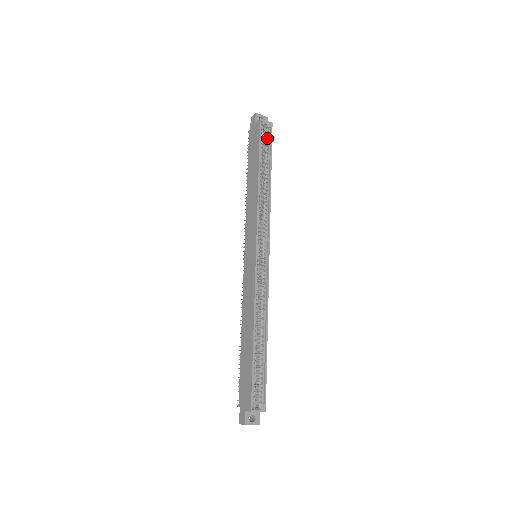
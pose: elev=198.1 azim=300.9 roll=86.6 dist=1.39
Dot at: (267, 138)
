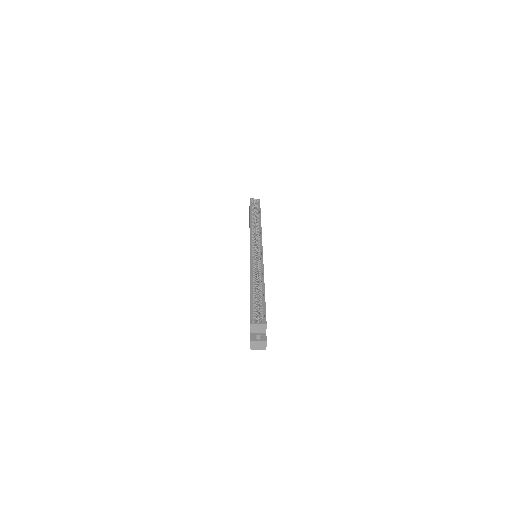
Dot at: (257, 205)
